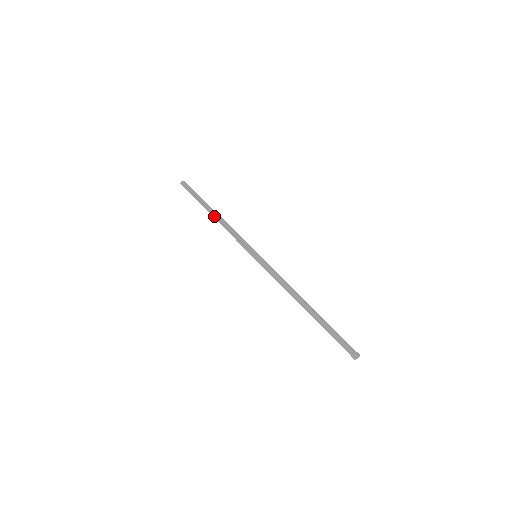
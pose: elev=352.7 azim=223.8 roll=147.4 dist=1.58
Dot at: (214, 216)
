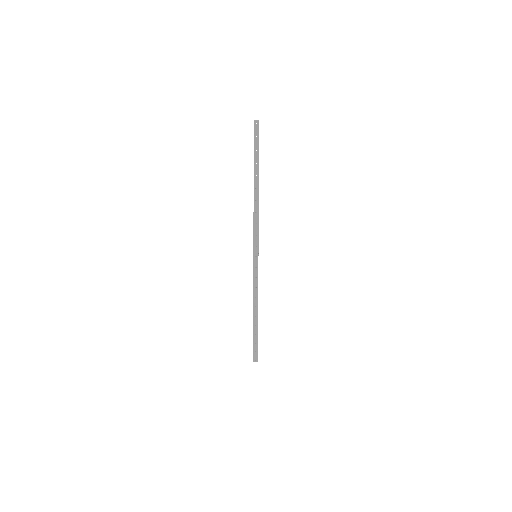
Dot at: (254, 191)
